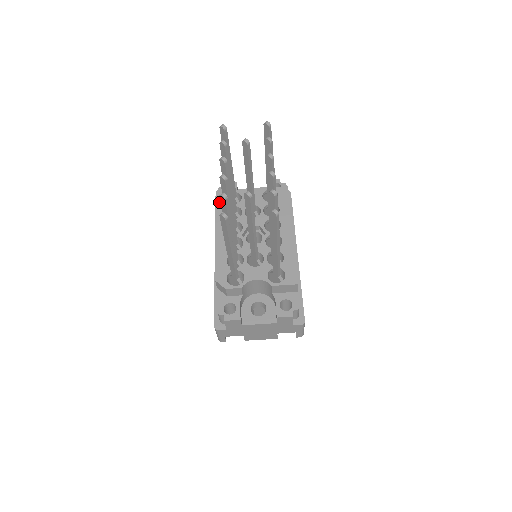
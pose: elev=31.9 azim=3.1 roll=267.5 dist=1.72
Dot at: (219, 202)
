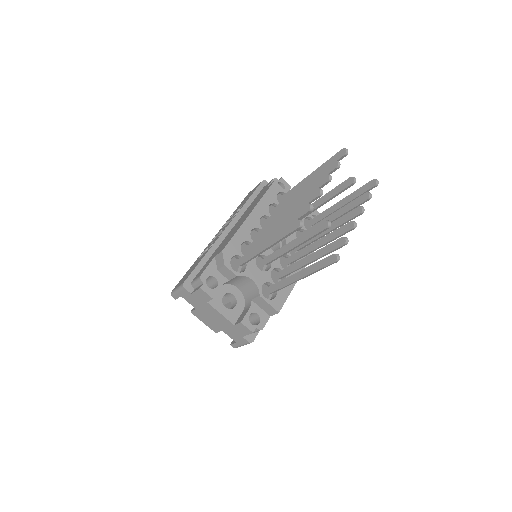
Dot at: (271, 191)
